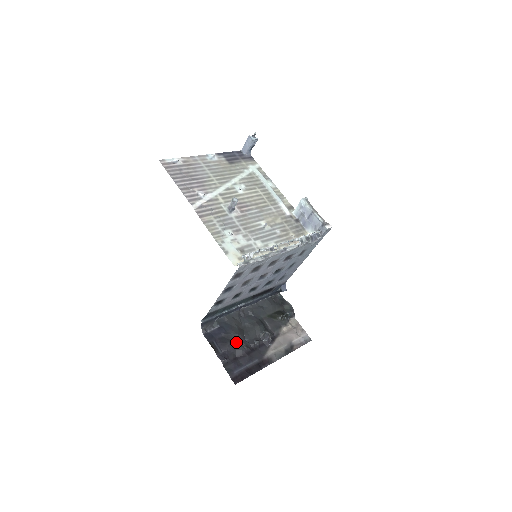
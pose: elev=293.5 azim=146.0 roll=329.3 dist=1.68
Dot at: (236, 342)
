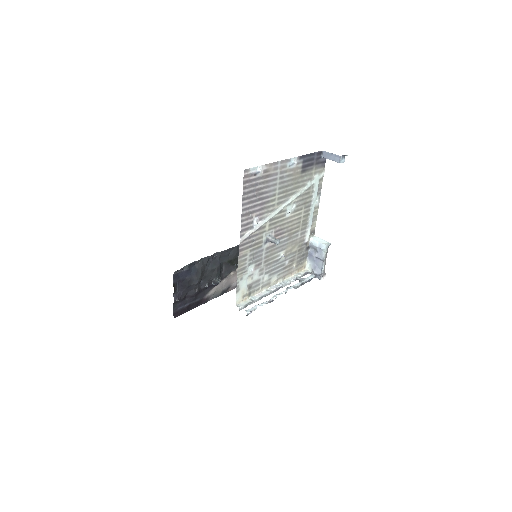
Dot at: (193, 286)
